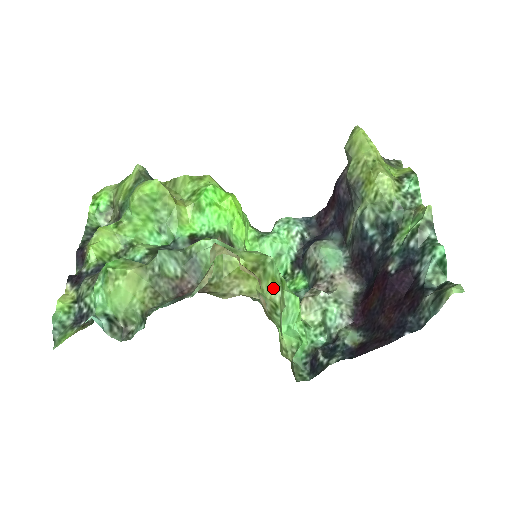
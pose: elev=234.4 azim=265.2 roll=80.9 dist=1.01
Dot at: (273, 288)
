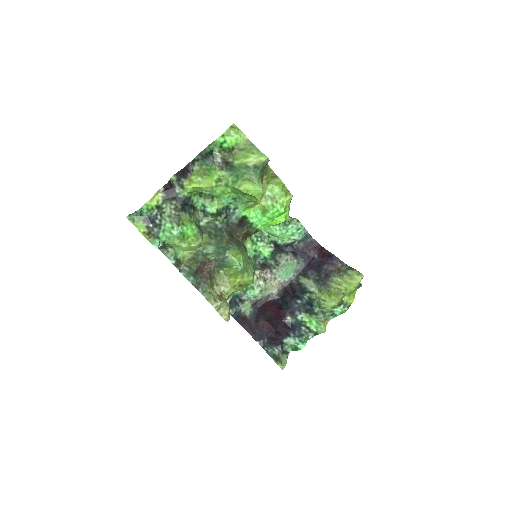
Dot at: (240, 289)
